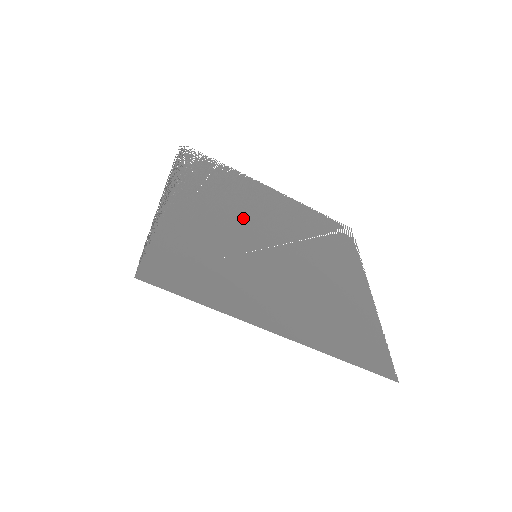
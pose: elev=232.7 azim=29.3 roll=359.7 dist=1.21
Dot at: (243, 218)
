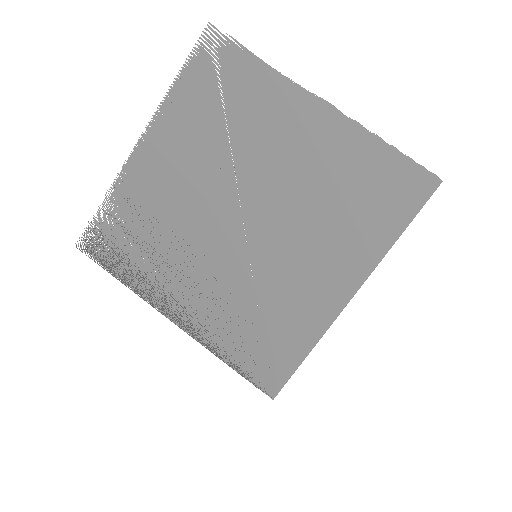
Dot at: (199, 235)
